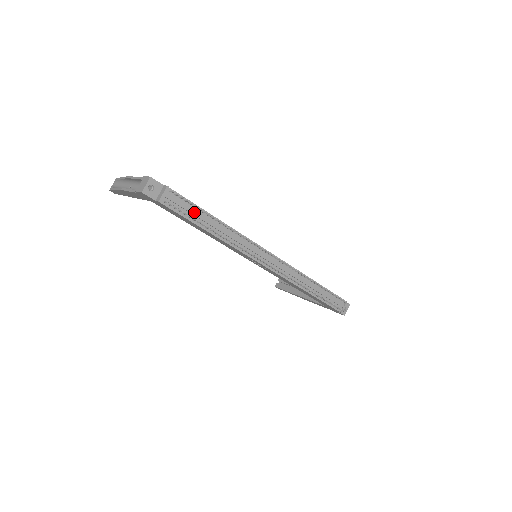
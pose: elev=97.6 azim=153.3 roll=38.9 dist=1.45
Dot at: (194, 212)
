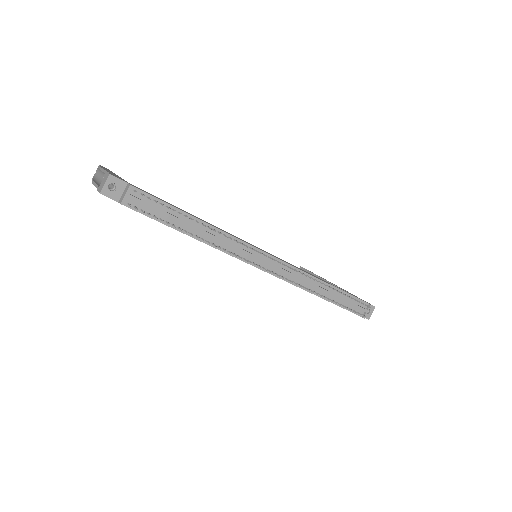
Dot at: (167, 214)
